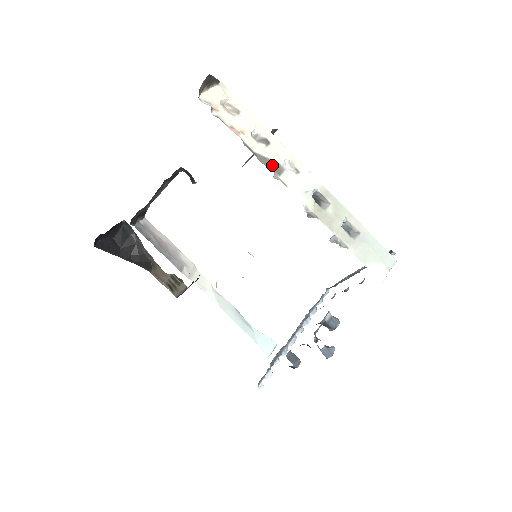
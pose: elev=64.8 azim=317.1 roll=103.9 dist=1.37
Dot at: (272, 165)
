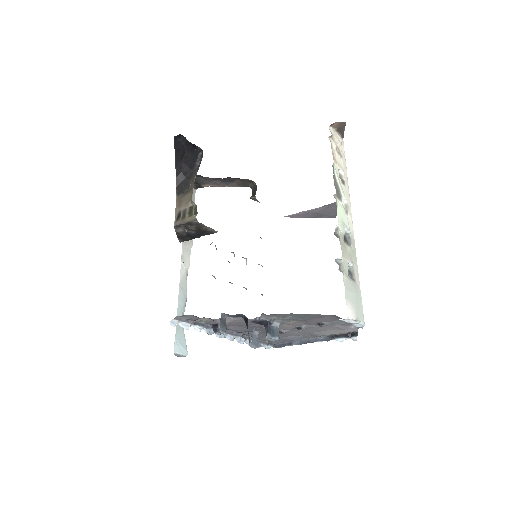
Dot at: (338, 190)
